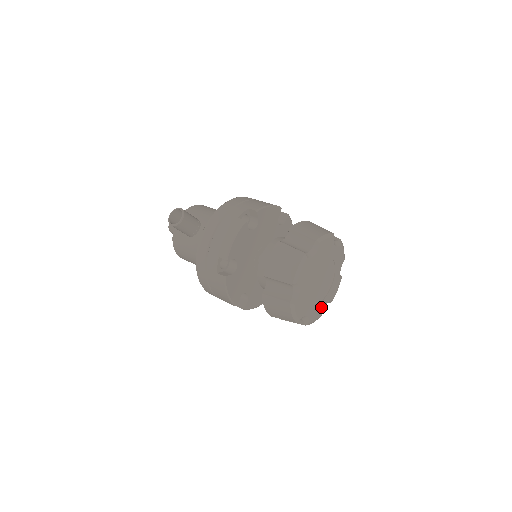
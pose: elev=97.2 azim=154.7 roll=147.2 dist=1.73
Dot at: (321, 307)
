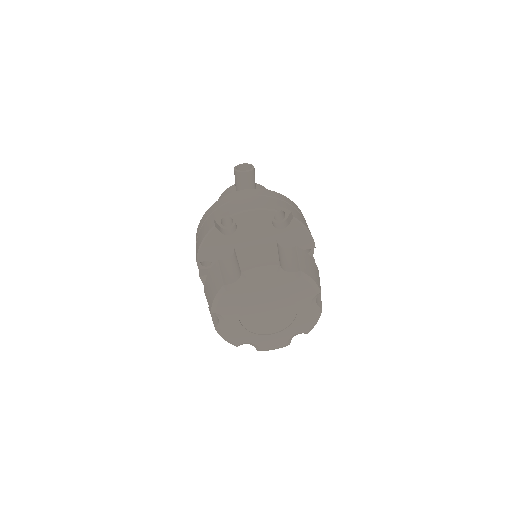
Dot at: (244, 336)
